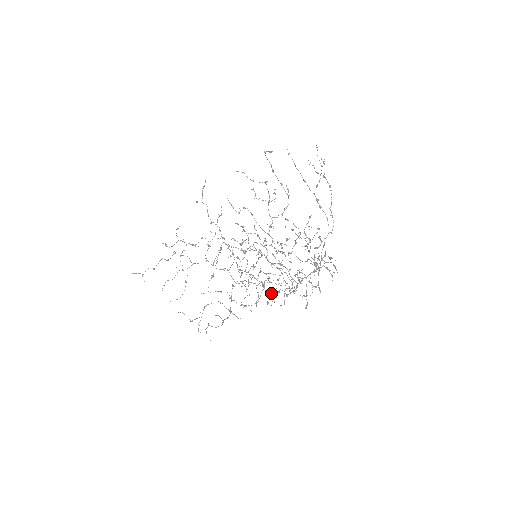
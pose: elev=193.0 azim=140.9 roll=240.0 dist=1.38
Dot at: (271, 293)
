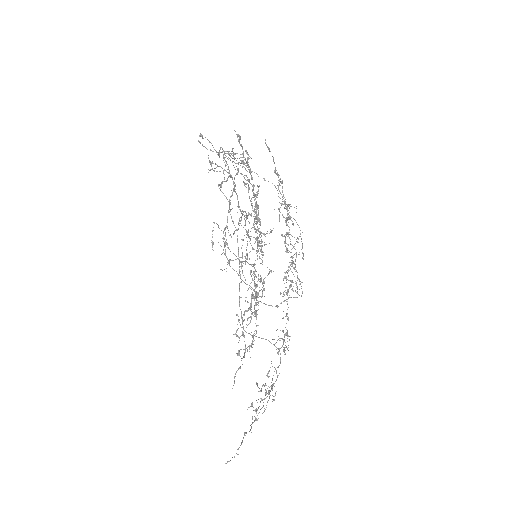
Dot at: occluded
